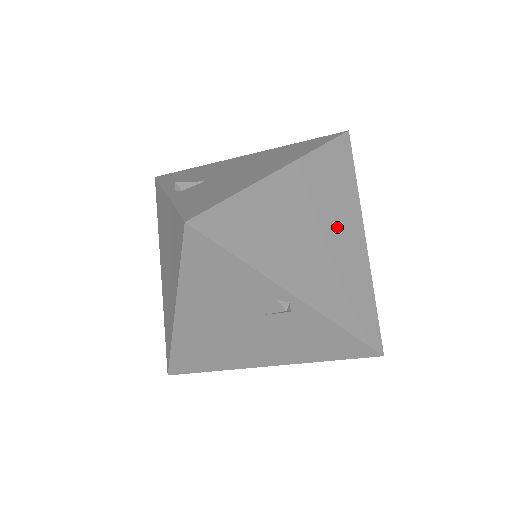
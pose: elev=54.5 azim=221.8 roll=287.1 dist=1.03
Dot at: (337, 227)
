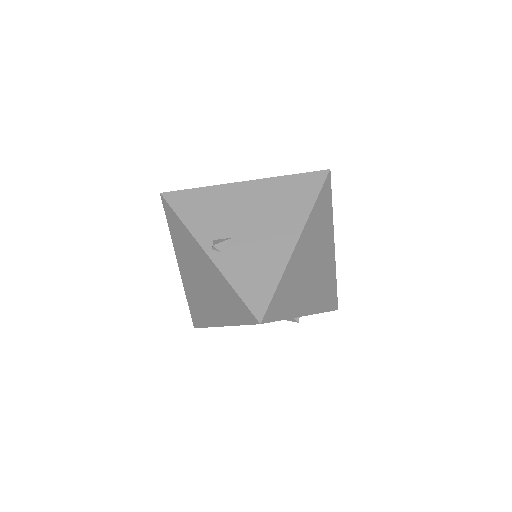
Dot at: (322, 253)
